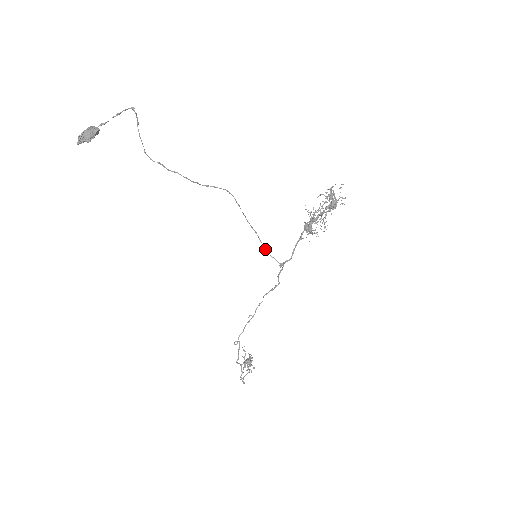
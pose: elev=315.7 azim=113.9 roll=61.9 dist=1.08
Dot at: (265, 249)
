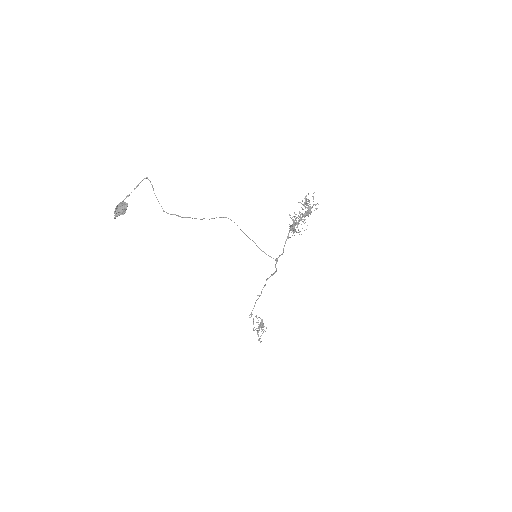
Dot at: occluded
